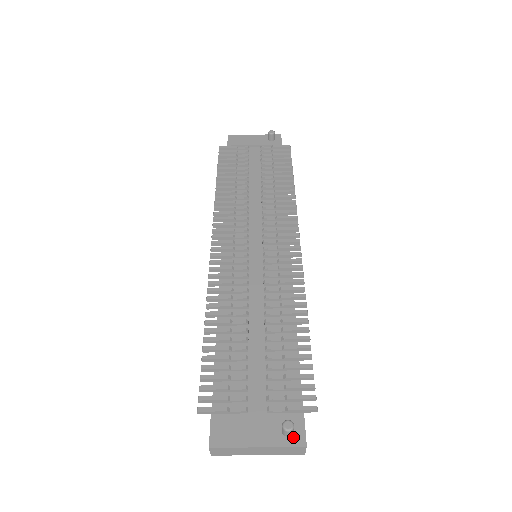
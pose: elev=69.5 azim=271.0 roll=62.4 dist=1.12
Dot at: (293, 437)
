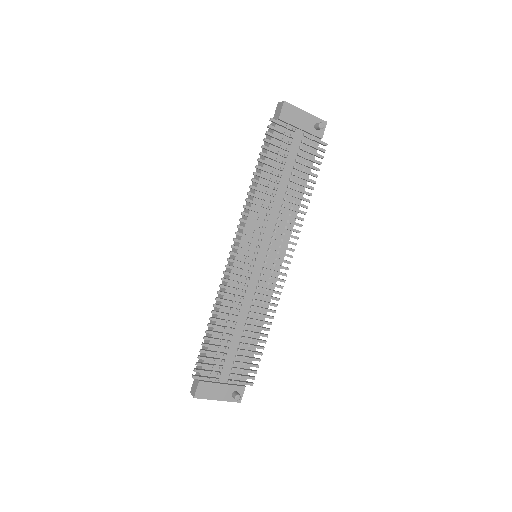
Dot at: occluded
